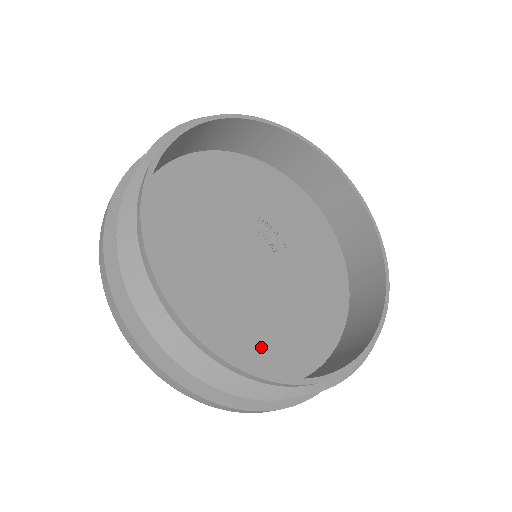
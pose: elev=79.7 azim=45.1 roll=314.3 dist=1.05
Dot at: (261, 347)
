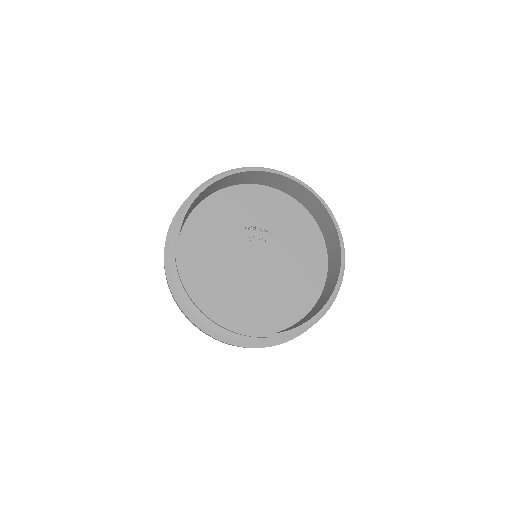
Dot at: (285, 303)
